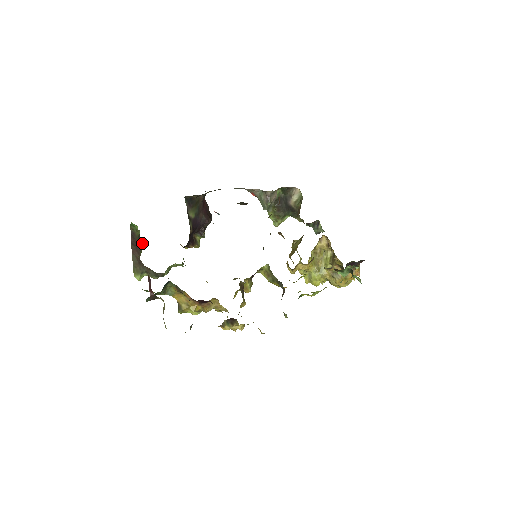
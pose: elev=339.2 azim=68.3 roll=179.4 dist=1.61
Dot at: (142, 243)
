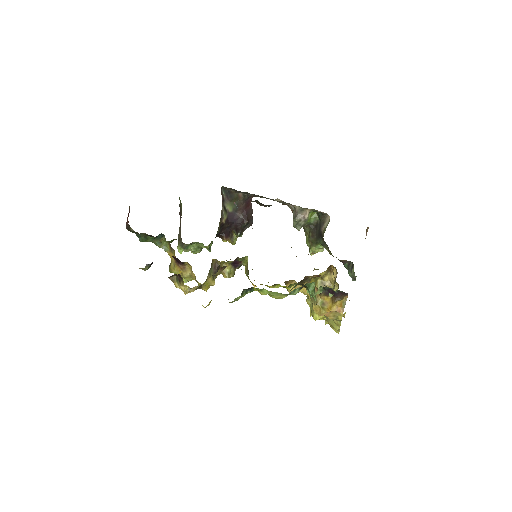
Dot at: occluded
